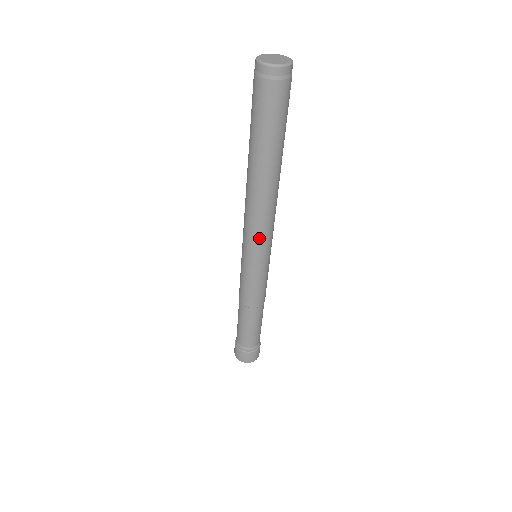
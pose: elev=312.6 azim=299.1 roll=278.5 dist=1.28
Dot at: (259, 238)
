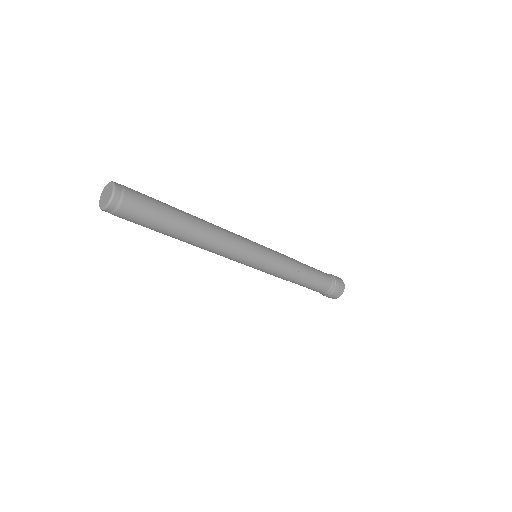
Dot at: occluded
